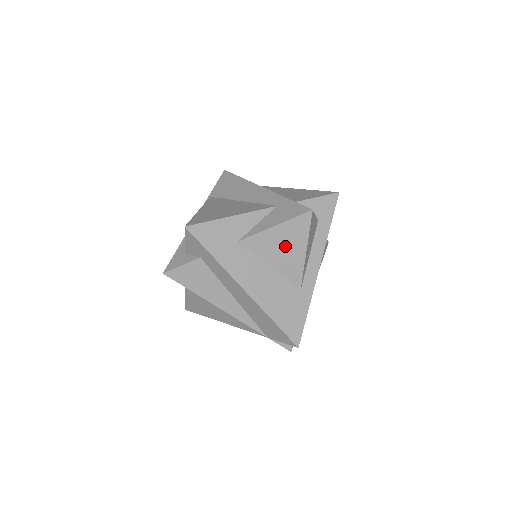
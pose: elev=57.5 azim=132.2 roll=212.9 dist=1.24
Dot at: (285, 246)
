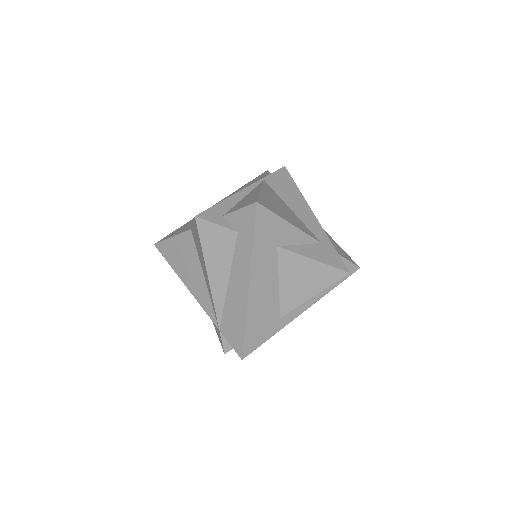
Dot at: (305, 279)
